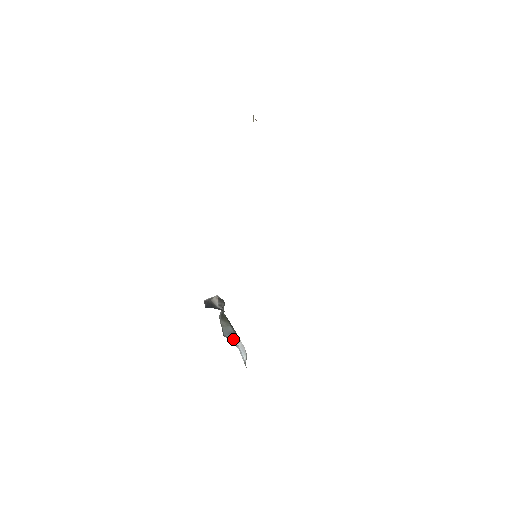
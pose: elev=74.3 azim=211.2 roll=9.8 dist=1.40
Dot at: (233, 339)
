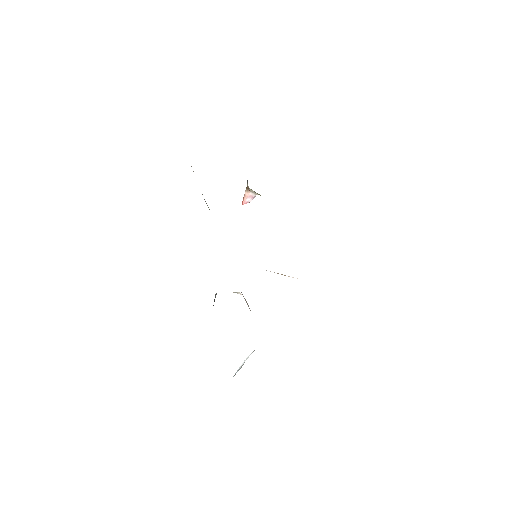
Dot at: occluded
